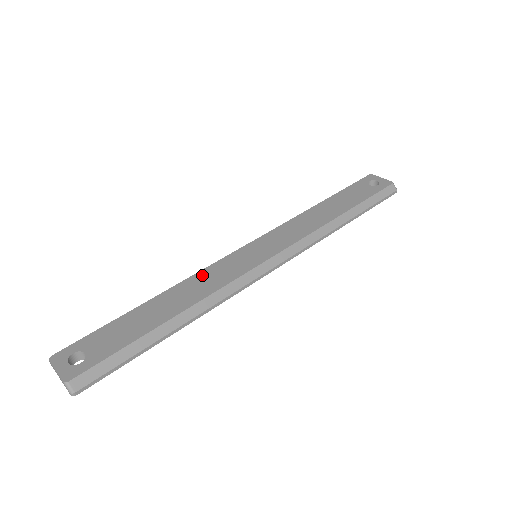
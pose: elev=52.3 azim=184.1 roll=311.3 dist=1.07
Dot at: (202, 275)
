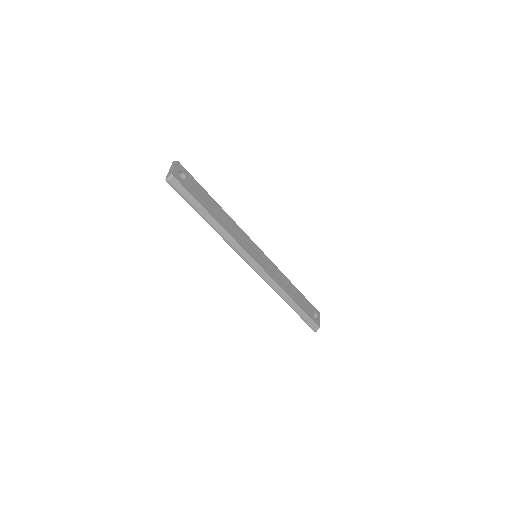
Dot at: (238, 228)
